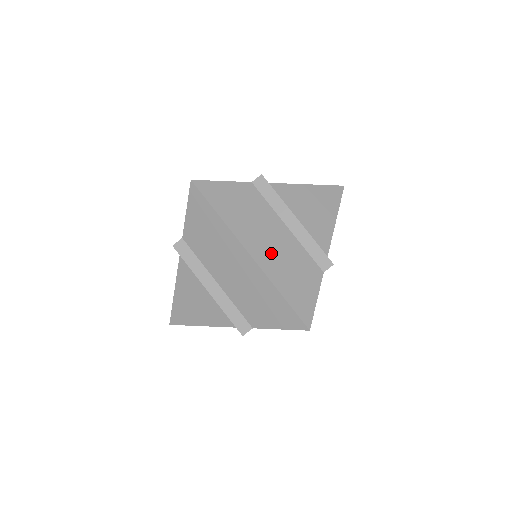
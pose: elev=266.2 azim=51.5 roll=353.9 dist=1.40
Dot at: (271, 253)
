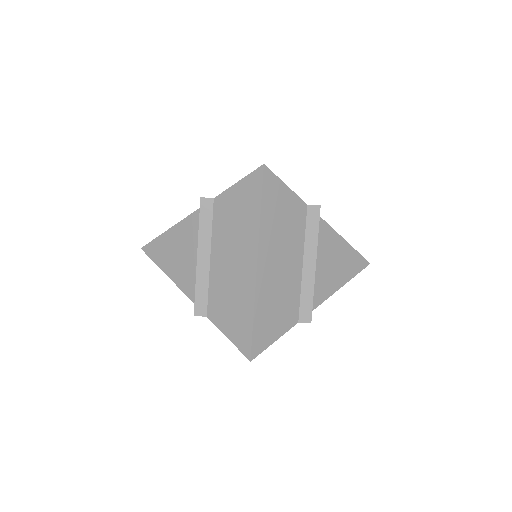
Dot at: (274, 276)
